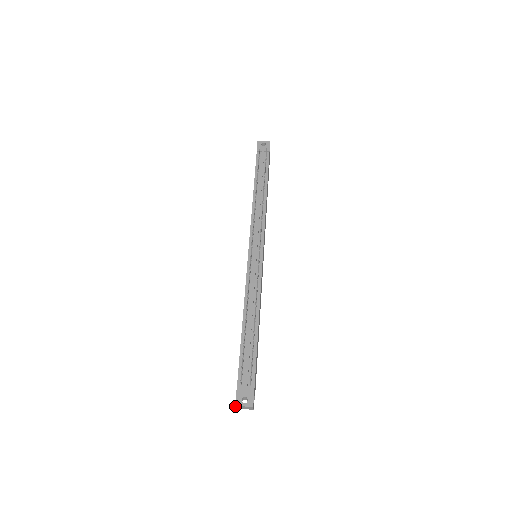
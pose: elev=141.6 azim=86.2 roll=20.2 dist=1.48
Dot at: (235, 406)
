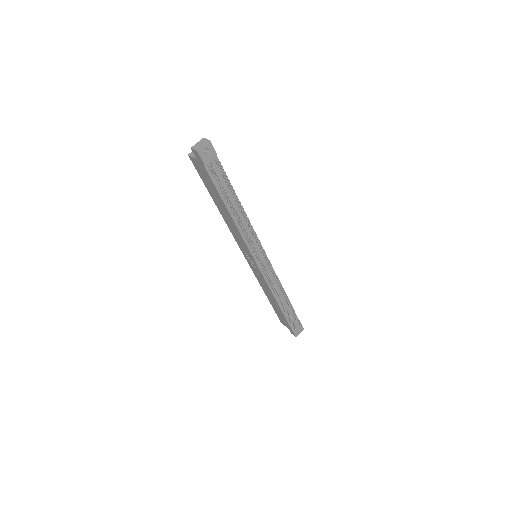
Dot at: occluded
